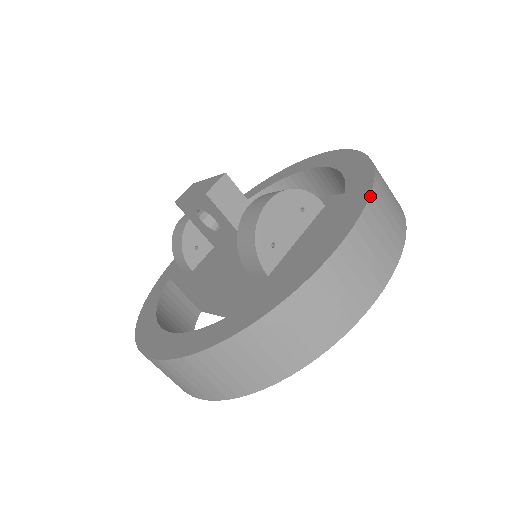
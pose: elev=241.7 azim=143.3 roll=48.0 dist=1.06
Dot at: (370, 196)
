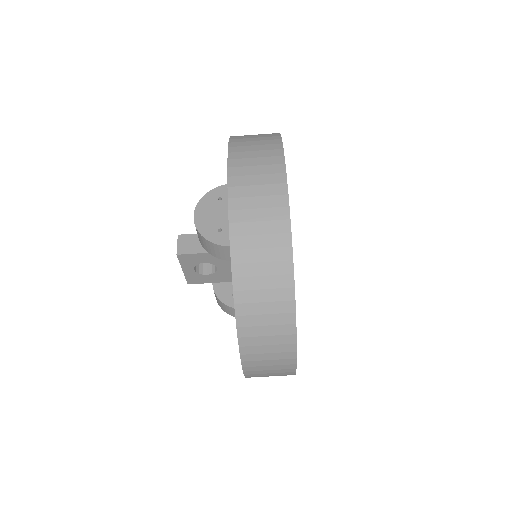
Dot at: (228, 148)
